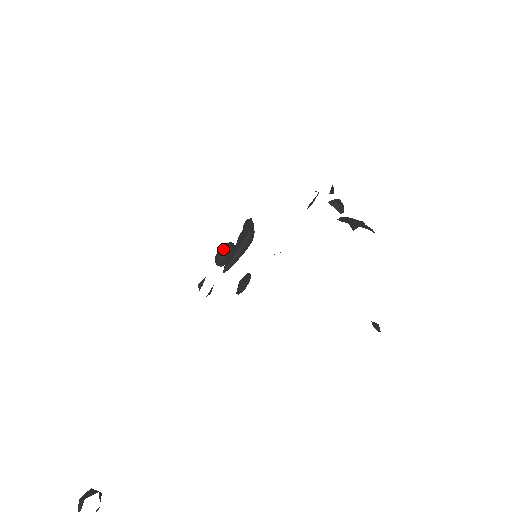
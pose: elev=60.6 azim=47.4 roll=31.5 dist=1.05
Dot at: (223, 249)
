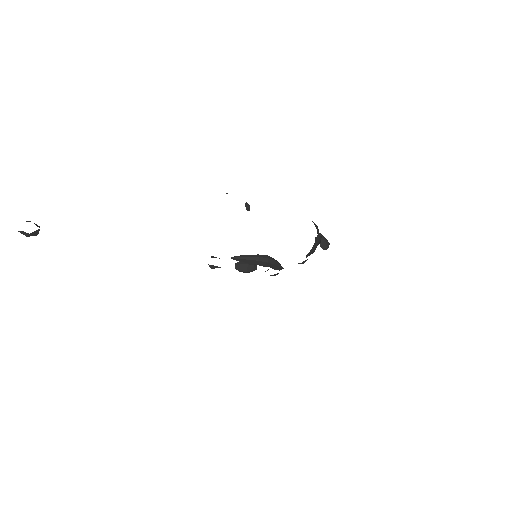
Dot at: occluded
